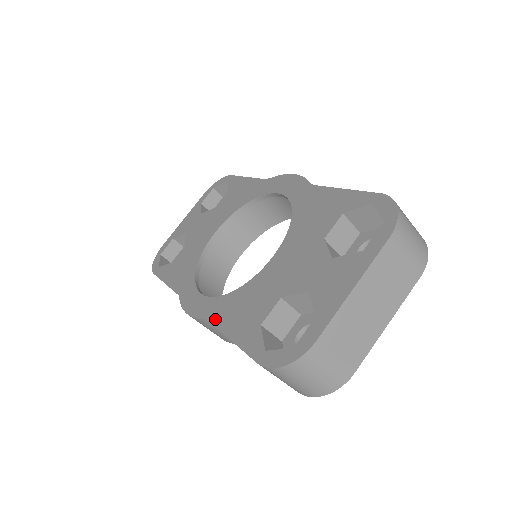
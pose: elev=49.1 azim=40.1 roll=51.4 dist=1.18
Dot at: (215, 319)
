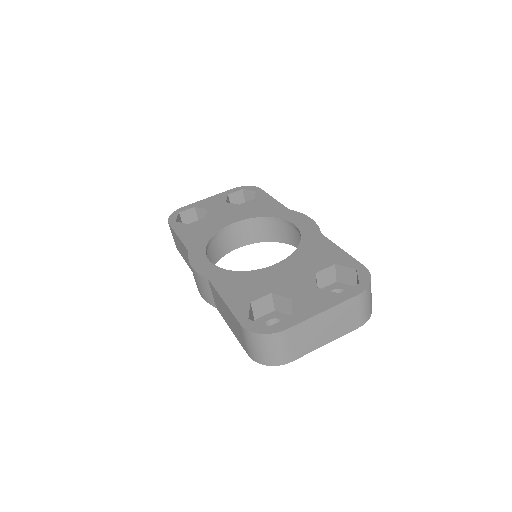
Dot at: (215, 282)
